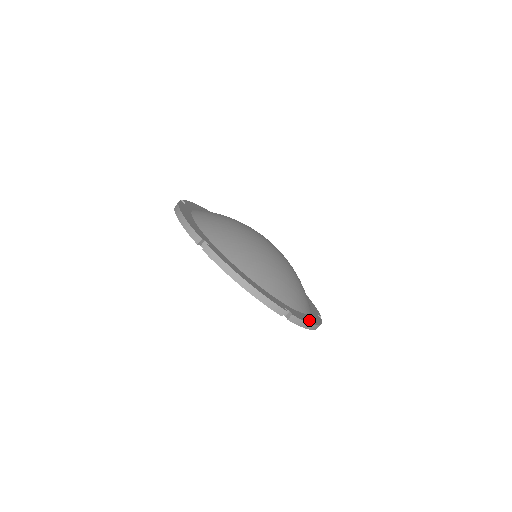
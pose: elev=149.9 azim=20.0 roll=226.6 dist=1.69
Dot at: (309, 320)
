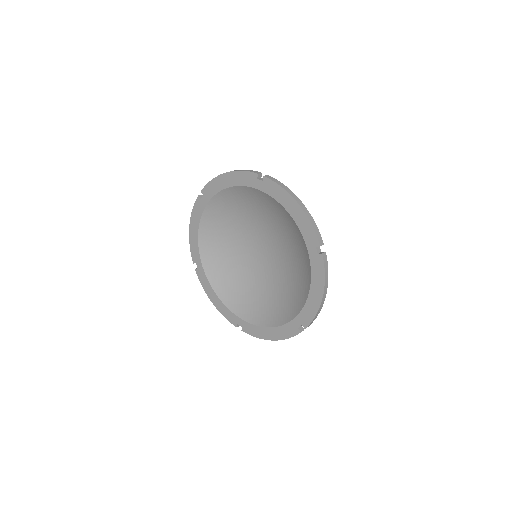
Dot at: occluded
